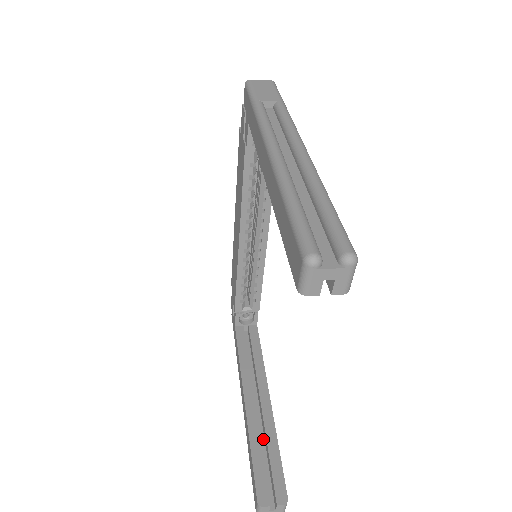
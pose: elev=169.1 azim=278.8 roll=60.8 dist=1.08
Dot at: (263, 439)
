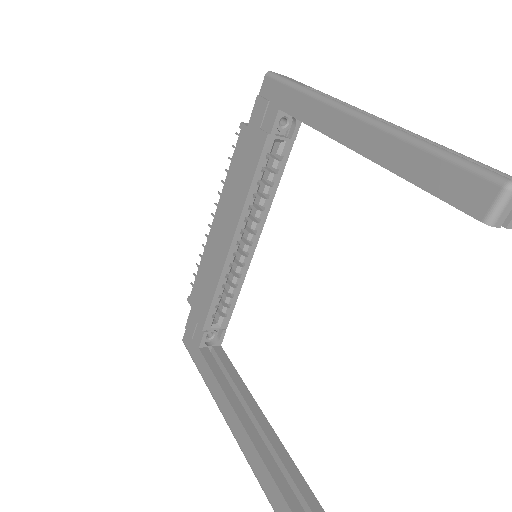
Dot at: occluded
